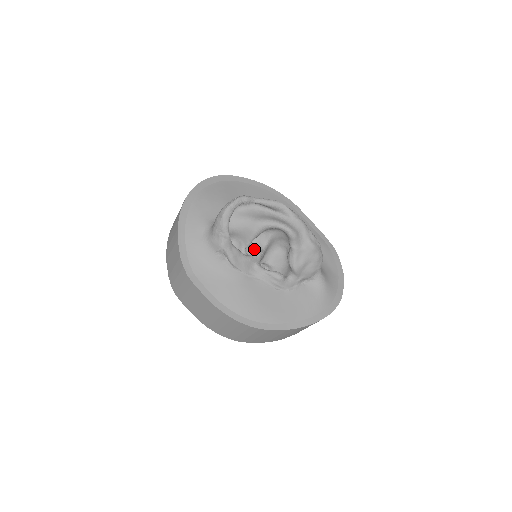
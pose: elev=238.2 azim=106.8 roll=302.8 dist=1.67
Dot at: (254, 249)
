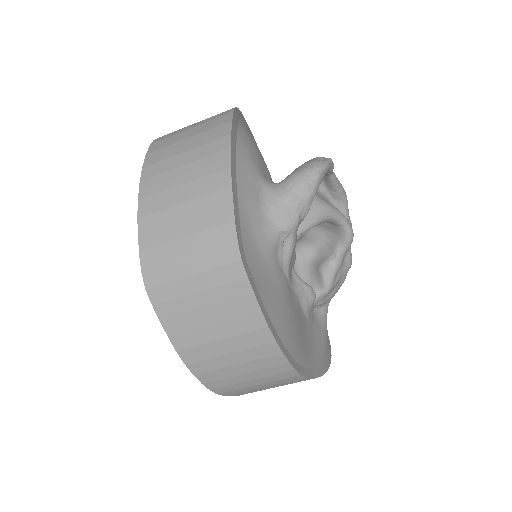
Dot at: occluded
